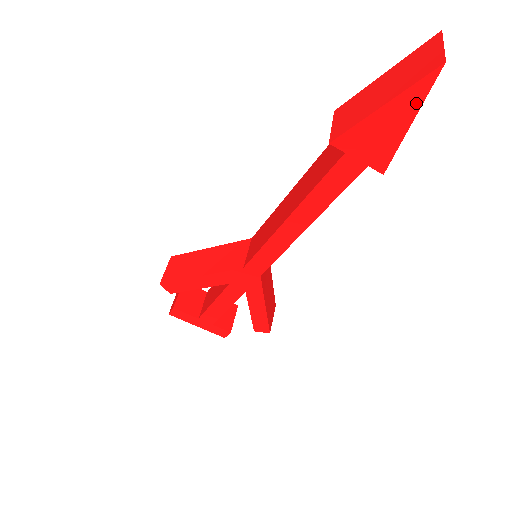
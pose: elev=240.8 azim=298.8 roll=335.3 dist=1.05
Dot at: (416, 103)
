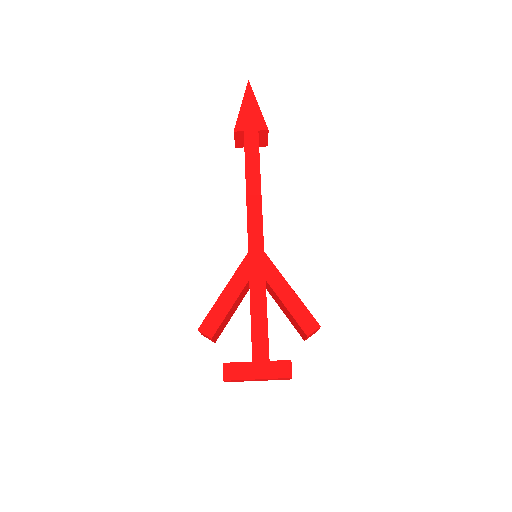
Dot at: (252, 96)
